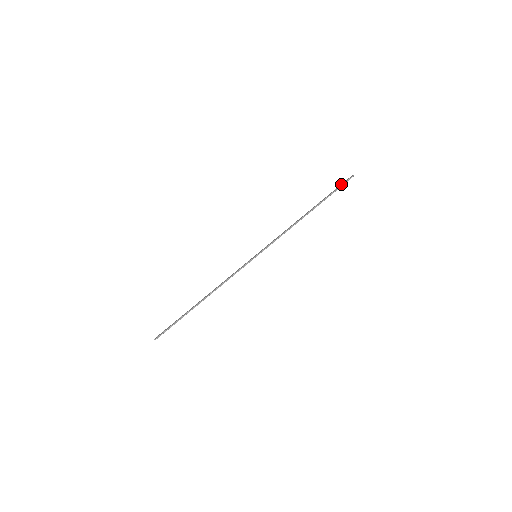
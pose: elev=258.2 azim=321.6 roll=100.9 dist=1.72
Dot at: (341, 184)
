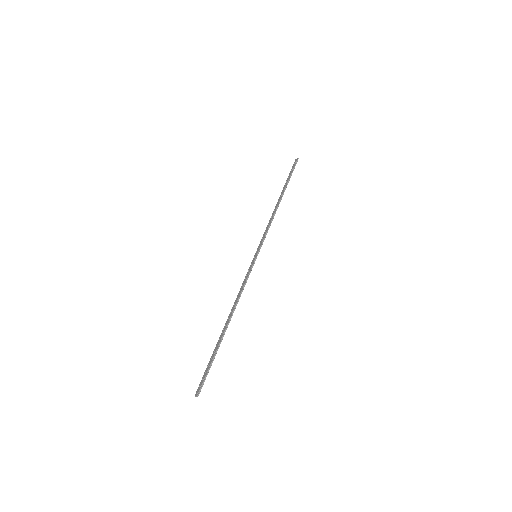
Dot at: (292, 168)
